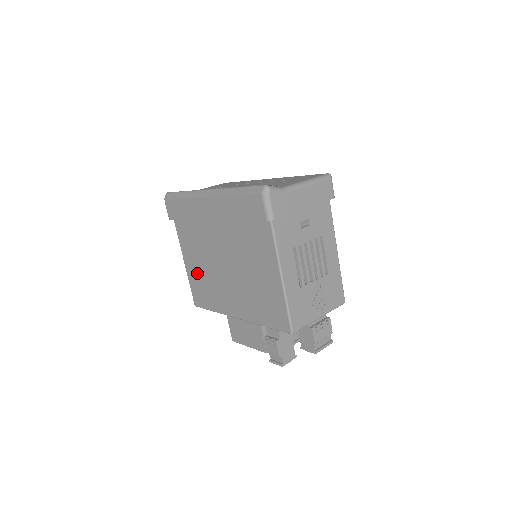
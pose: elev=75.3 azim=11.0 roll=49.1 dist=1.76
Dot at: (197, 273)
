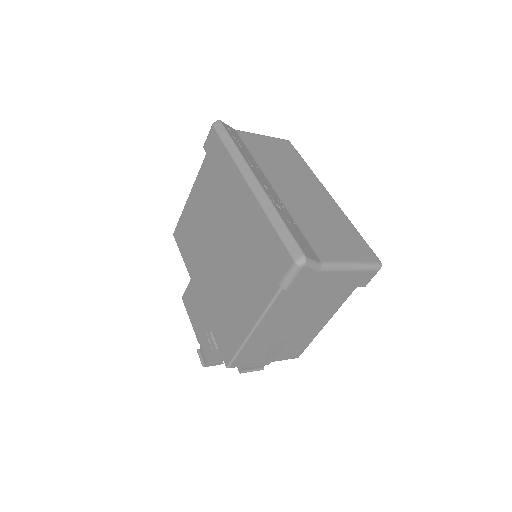
Dot at: (193, 218)
